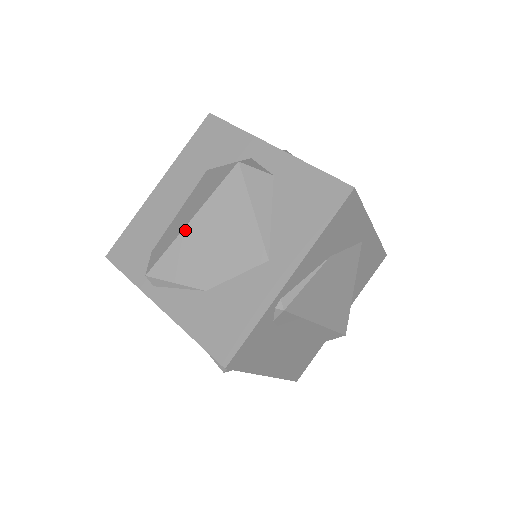
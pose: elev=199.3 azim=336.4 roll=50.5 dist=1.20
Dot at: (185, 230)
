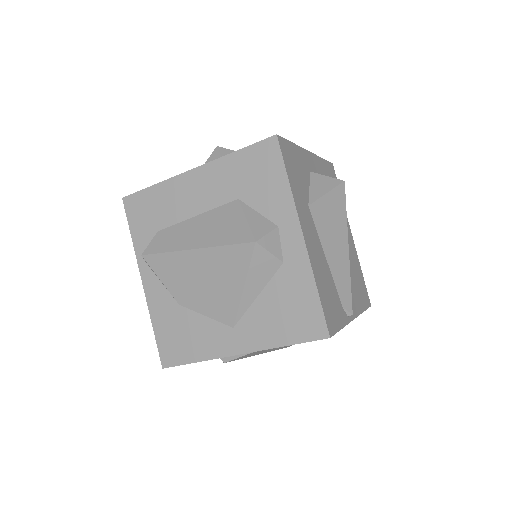
Dot at: (185, 252)
